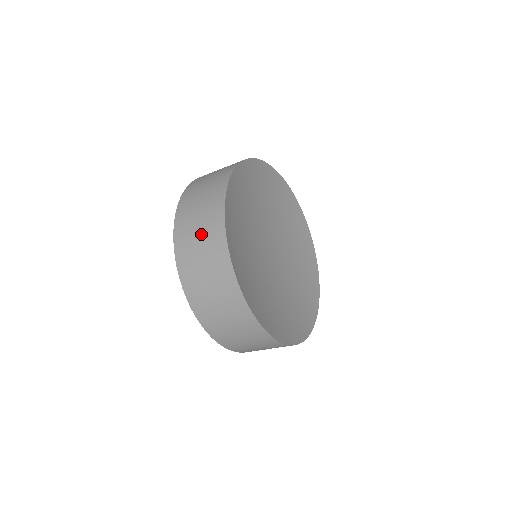
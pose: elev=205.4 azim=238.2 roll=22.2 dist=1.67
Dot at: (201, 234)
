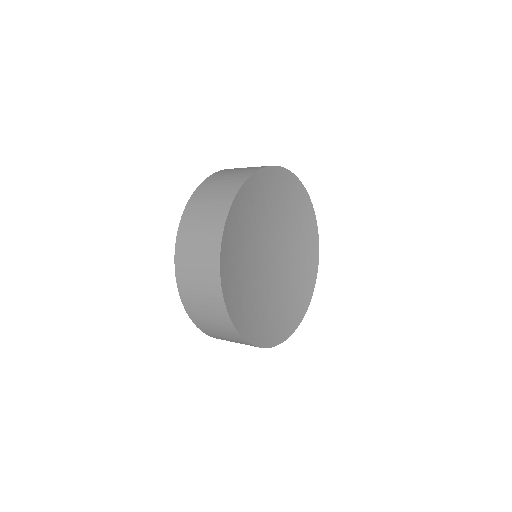
Dot at: (203, 224)
